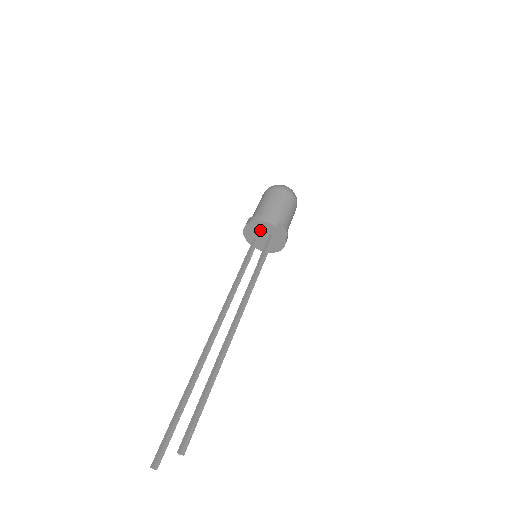
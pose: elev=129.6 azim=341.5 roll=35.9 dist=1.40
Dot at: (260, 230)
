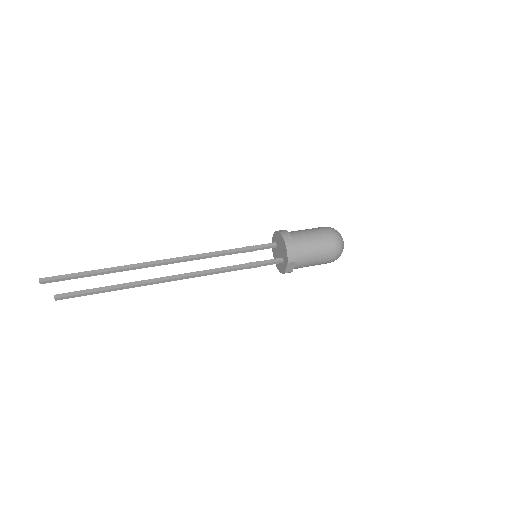
Dot at: (282, 247)
